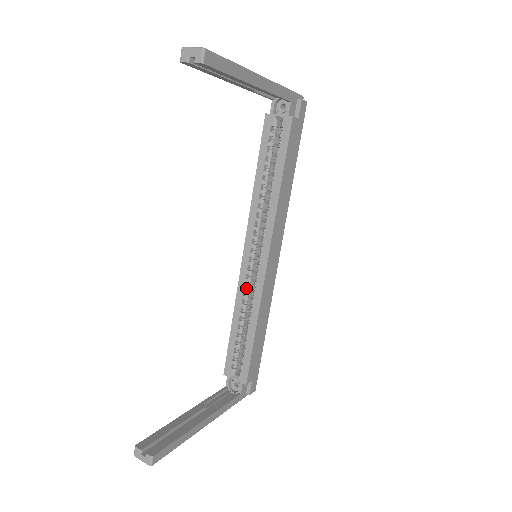
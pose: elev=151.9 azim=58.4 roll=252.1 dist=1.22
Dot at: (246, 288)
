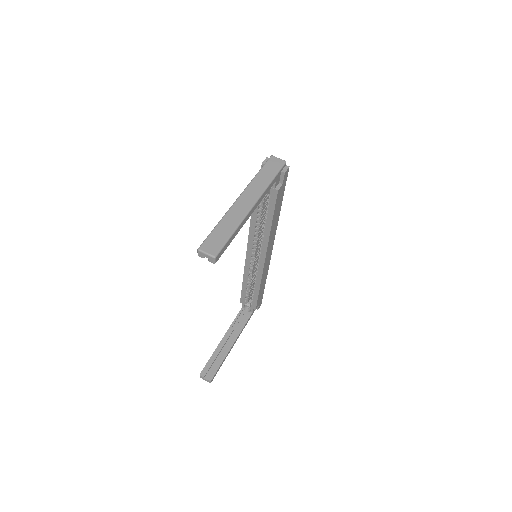
Dot at: (251, 269)
